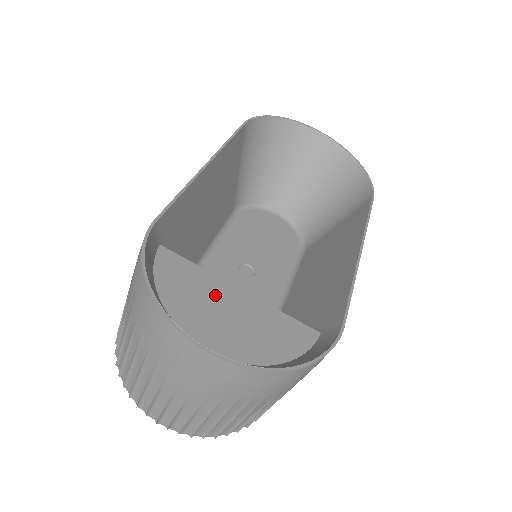
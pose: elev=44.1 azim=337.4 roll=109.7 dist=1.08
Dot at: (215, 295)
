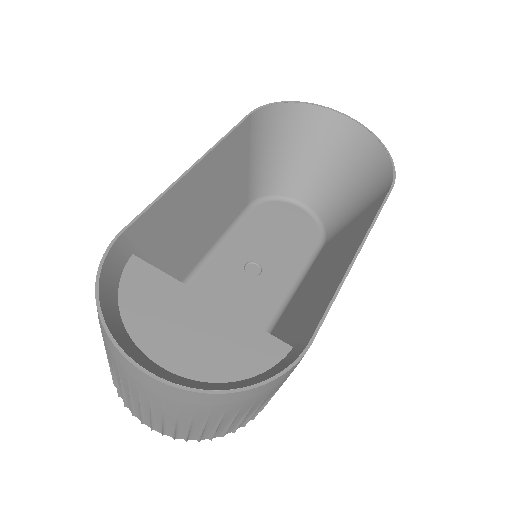
Dot at: (180, 306)
